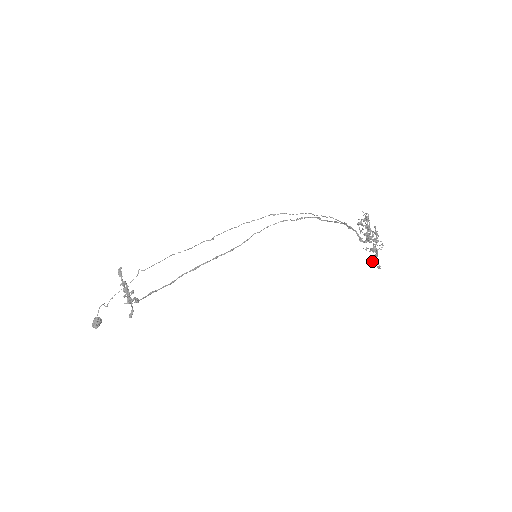
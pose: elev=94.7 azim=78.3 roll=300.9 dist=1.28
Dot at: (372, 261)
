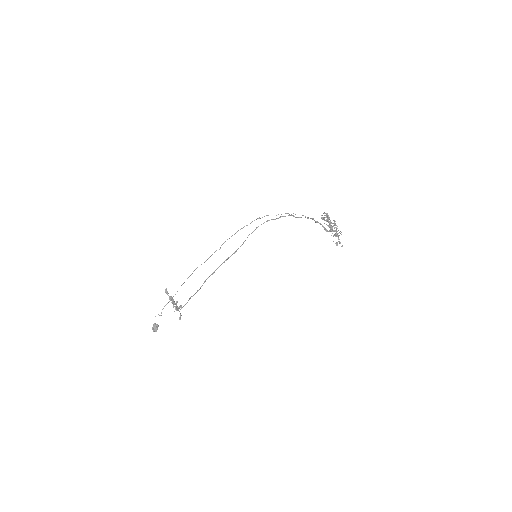
Dot at: (337, 243)
